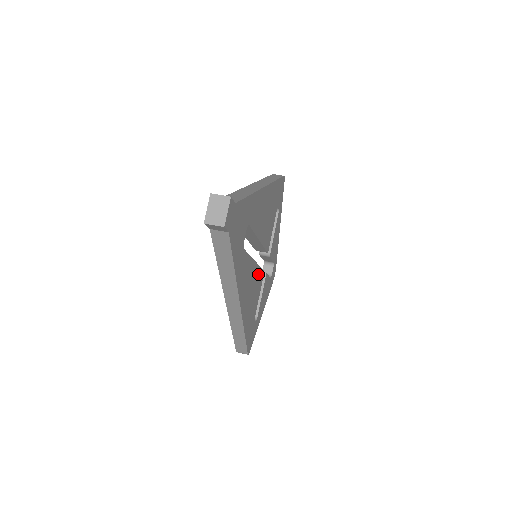
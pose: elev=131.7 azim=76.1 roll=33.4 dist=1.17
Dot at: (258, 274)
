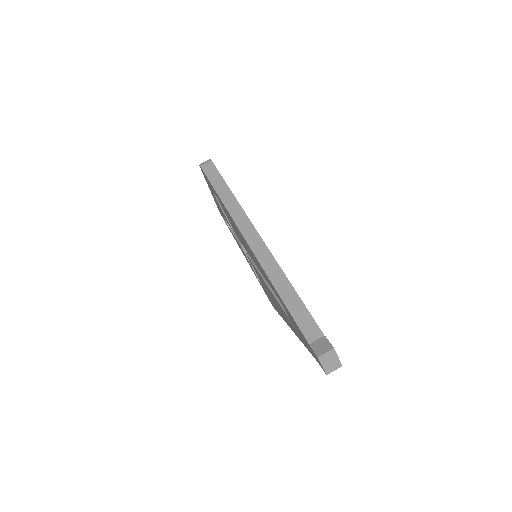
Dot at: occluded
